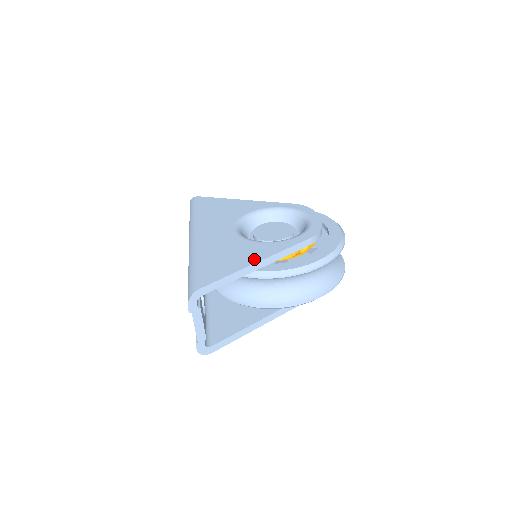
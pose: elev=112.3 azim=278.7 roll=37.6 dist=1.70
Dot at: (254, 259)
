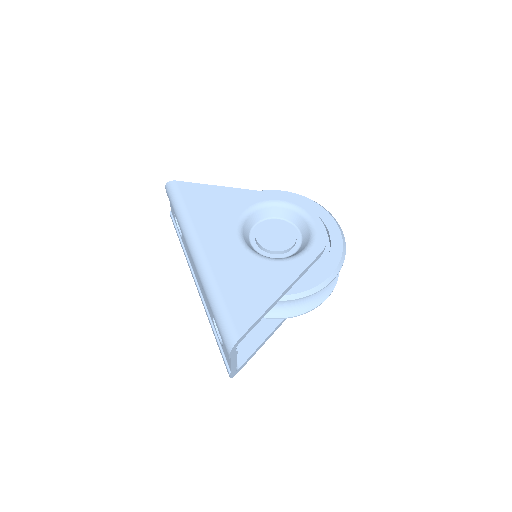
Dot at: (277, 289)
